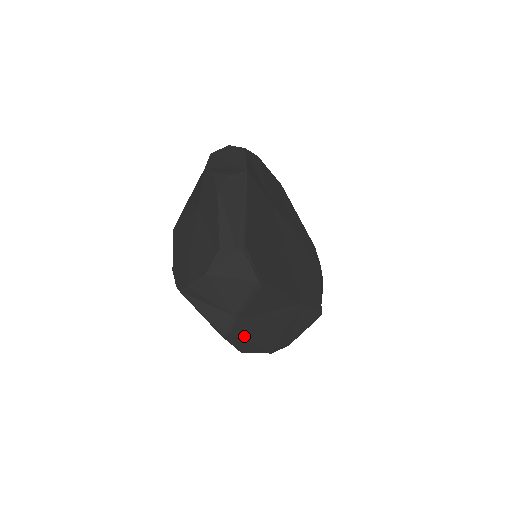
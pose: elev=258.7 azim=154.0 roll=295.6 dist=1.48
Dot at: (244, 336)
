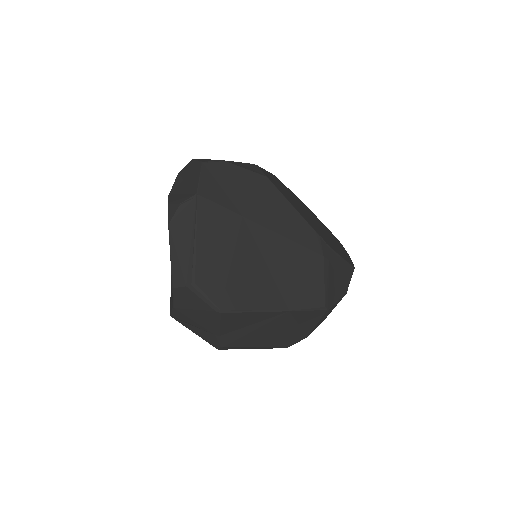
Dot at: (240, 345)
